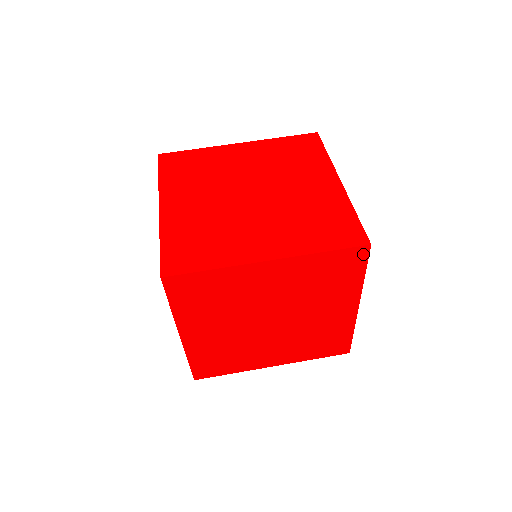
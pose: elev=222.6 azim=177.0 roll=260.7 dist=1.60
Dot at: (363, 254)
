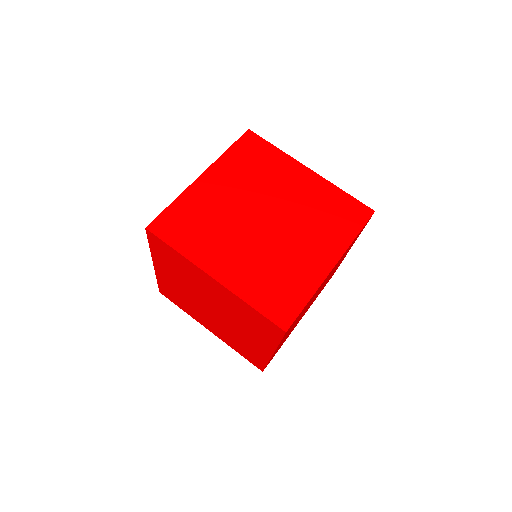
Dot at: (369, 219)
